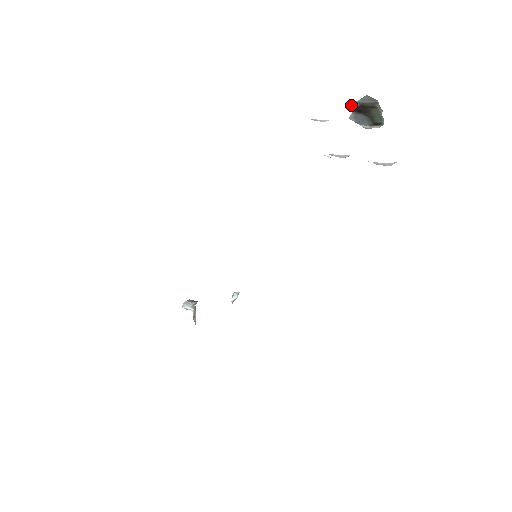
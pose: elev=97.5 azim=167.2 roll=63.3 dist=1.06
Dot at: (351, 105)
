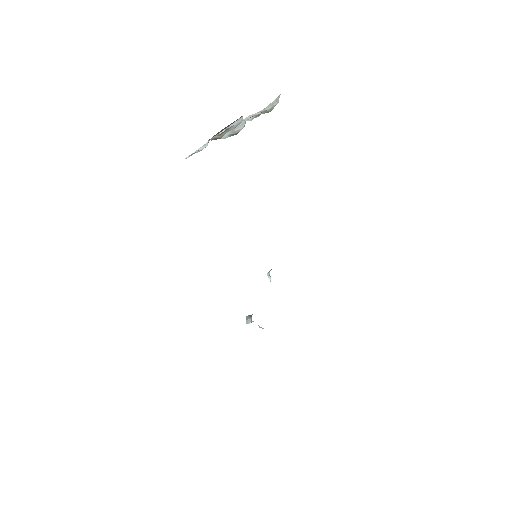
Dot at: (211, 138)
